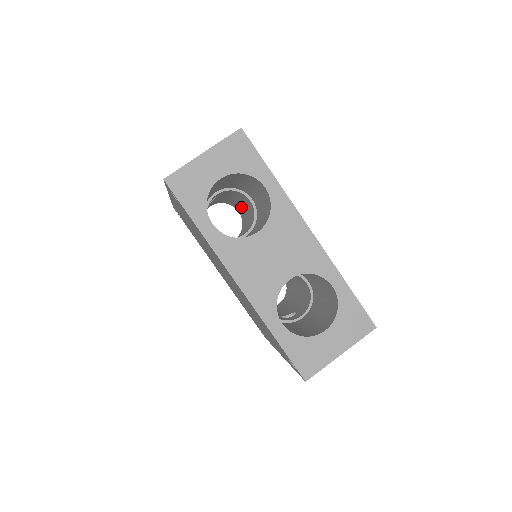
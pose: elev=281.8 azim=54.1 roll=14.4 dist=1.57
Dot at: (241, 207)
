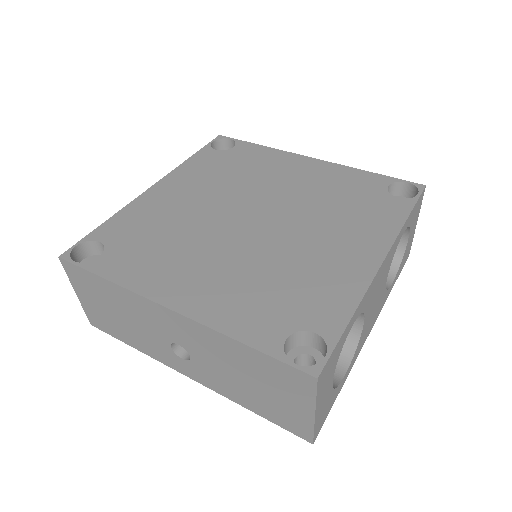
Dot at: occluded
